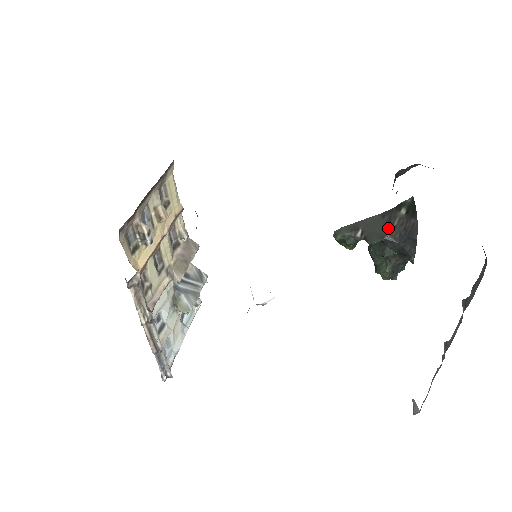
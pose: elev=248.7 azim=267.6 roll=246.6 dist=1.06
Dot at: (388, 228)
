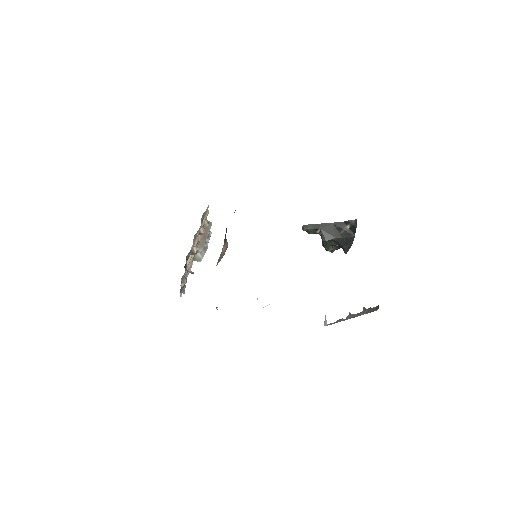
Dot at: (337, 234)
